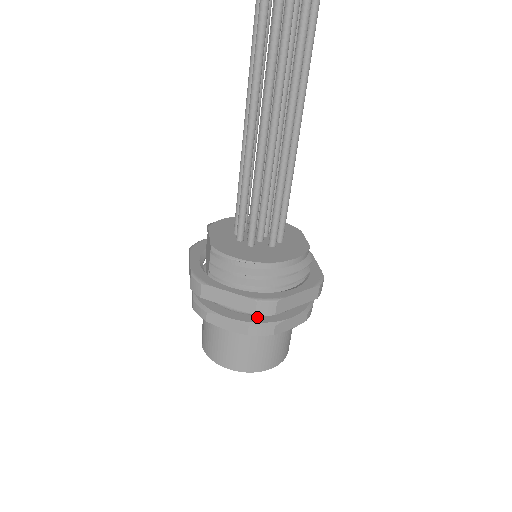
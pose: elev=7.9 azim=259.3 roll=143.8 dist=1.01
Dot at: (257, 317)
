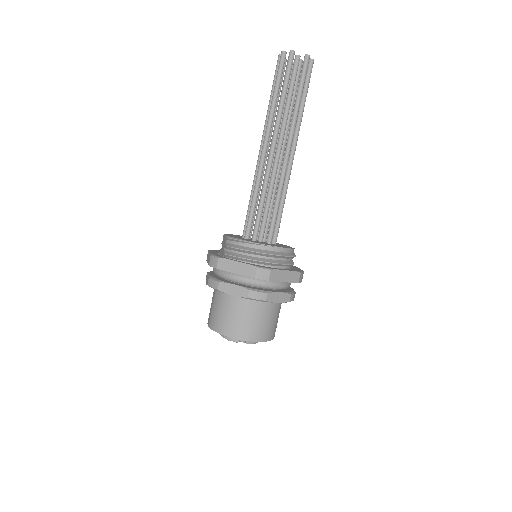
Dot at: (255, 288)
